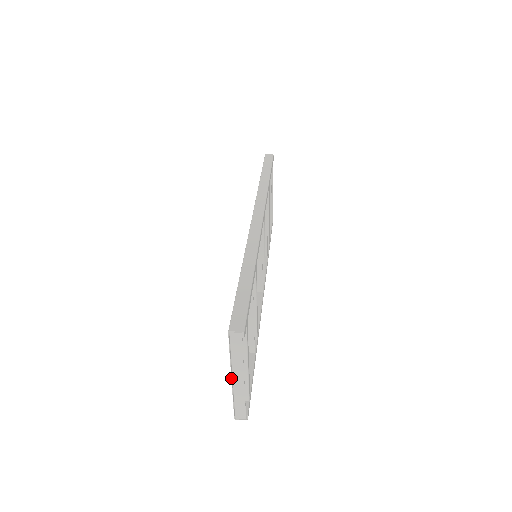
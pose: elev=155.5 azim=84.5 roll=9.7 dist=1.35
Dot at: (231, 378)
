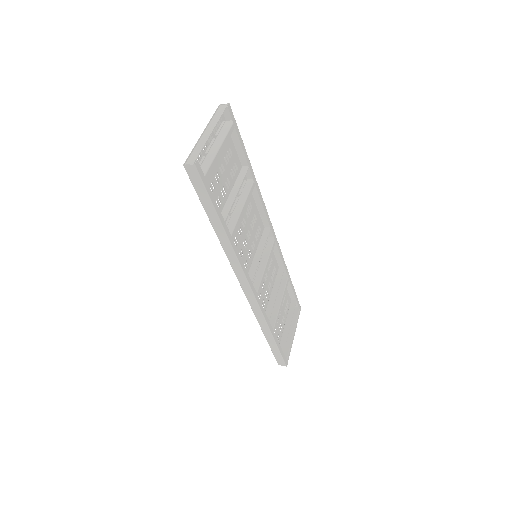
Dot at: (203, 132)
